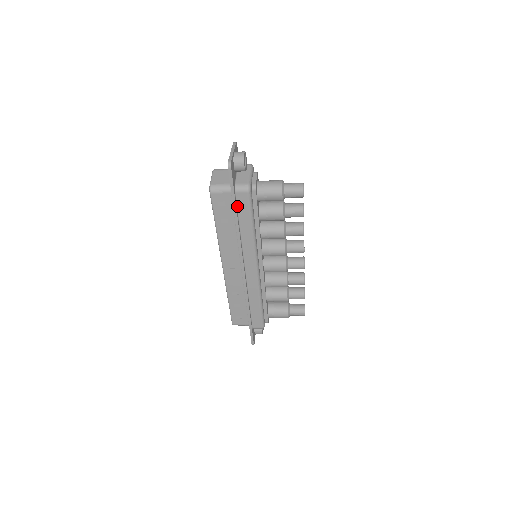
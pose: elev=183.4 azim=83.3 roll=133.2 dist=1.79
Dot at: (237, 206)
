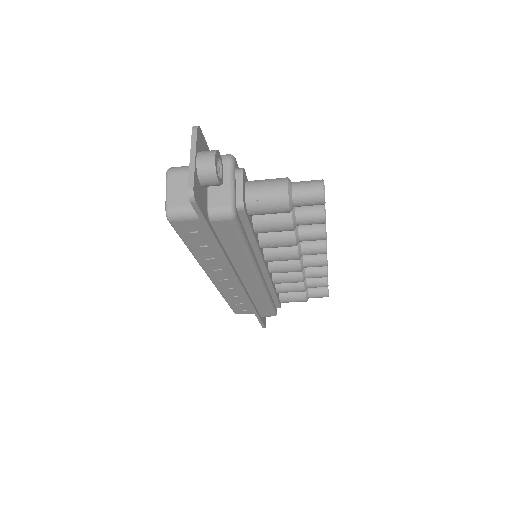
Dot at: (217, 234)
